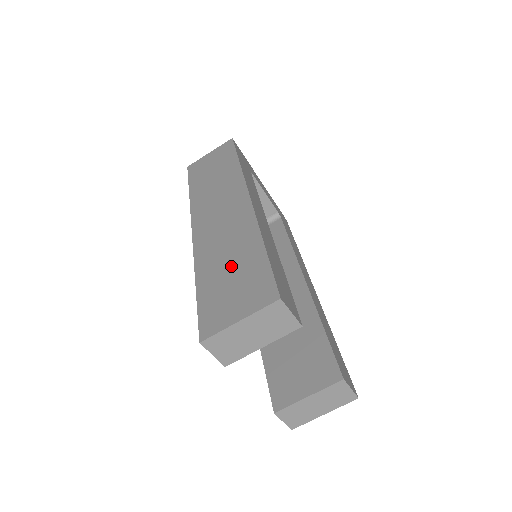
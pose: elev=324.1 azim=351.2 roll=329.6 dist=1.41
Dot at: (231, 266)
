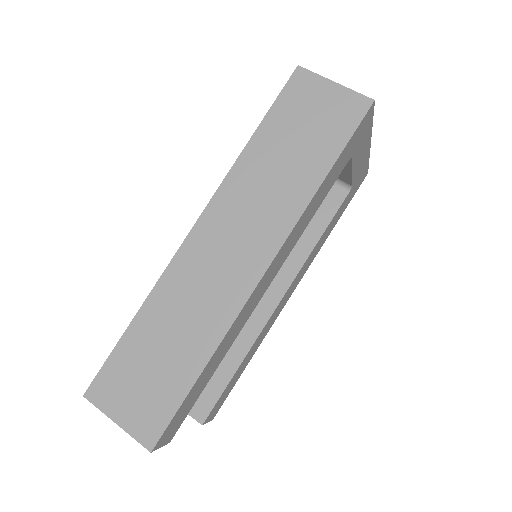
Dot at: (165, 350)
